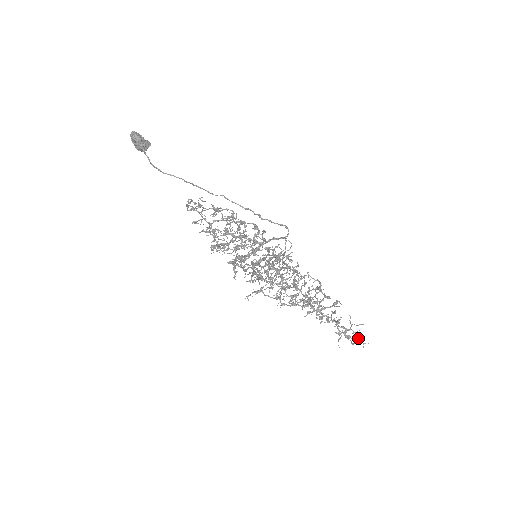
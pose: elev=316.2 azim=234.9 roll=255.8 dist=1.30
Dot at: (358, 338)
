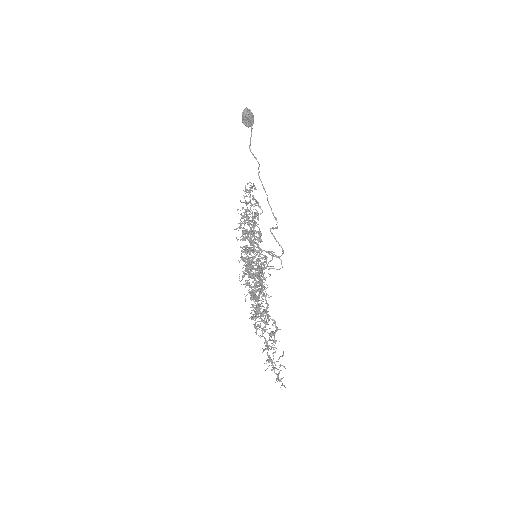
Dot at: (283, 377)
